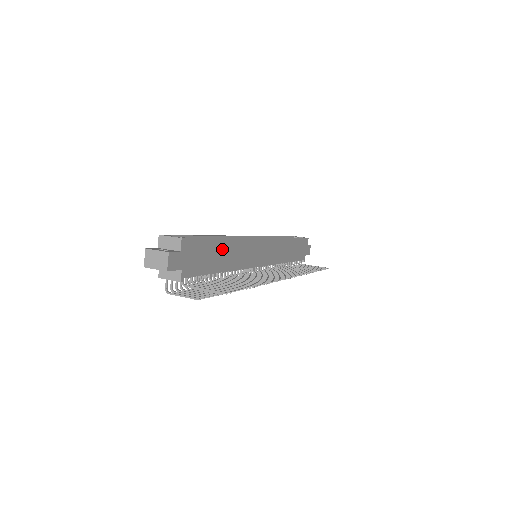
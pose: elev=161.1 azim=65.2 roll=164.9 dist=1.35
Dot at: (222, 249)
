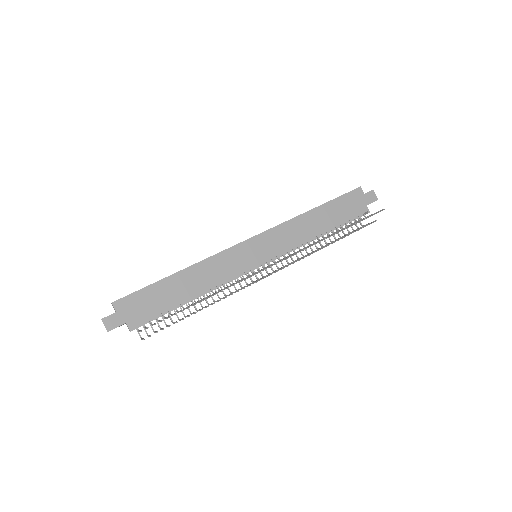
Dot at: (177, 283)
